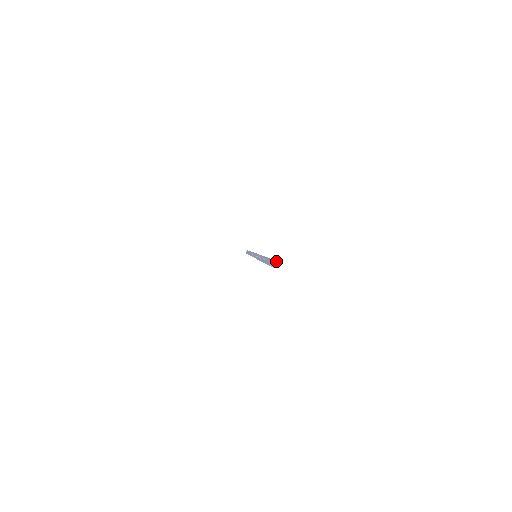
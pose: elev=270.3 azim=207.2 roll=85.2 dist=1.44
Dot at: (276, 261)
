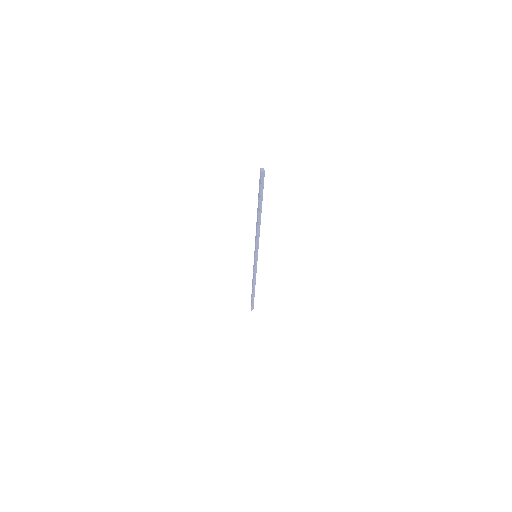
Dot at: (263, 168)
